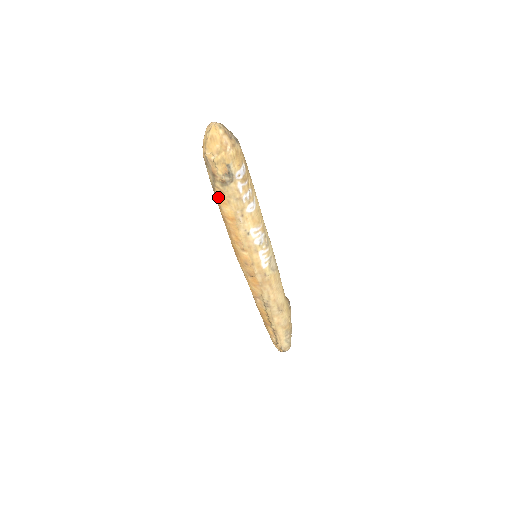
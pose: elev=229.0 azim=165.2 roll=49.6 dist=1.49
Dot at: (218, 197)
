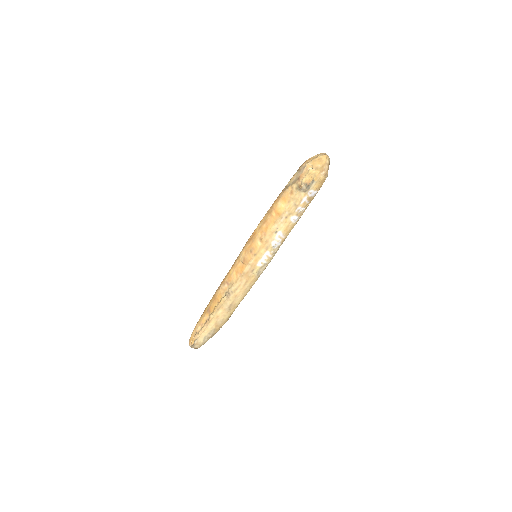
Dot at: (285, 194)
